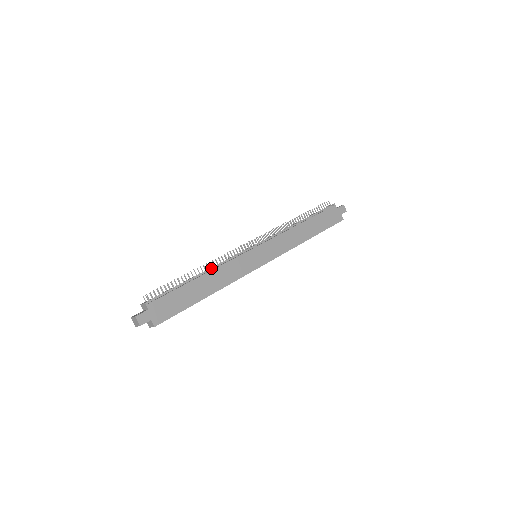
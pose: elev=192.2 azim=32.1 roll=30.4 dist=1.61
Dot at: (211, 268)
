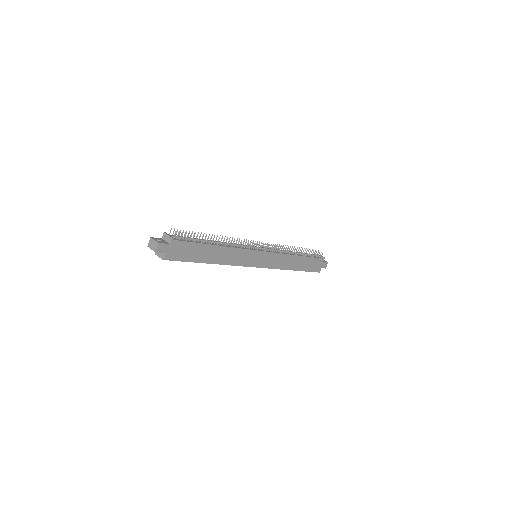
Dot at: (226, 243)
